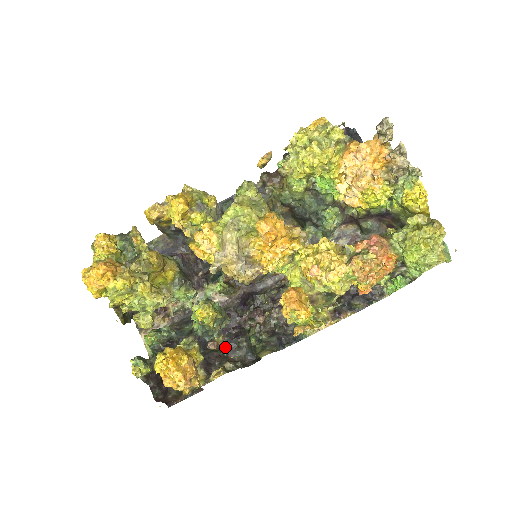
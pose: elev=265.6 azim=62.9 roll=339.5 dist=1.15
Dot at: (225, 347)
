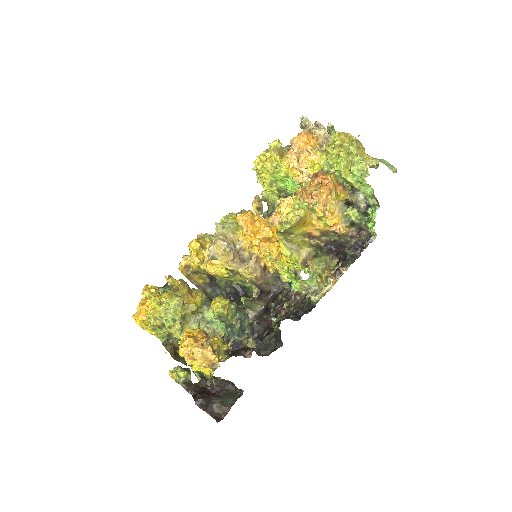
Dot at: (258, 349)
